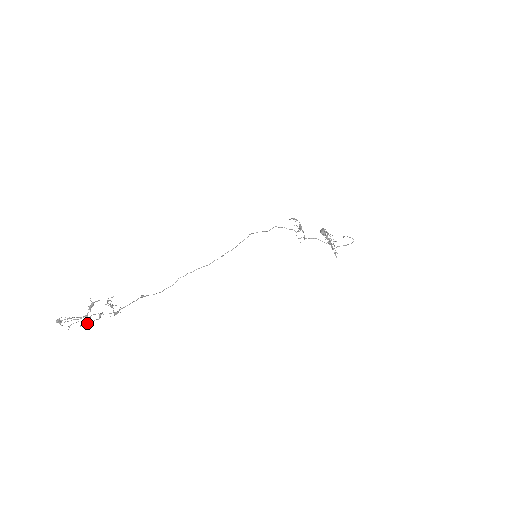
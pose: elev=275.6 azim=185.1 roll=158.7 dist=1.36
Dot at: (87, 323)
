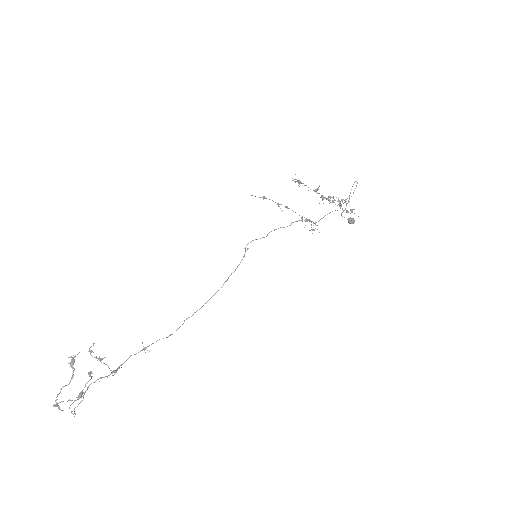
Dot at: (82, 391)
